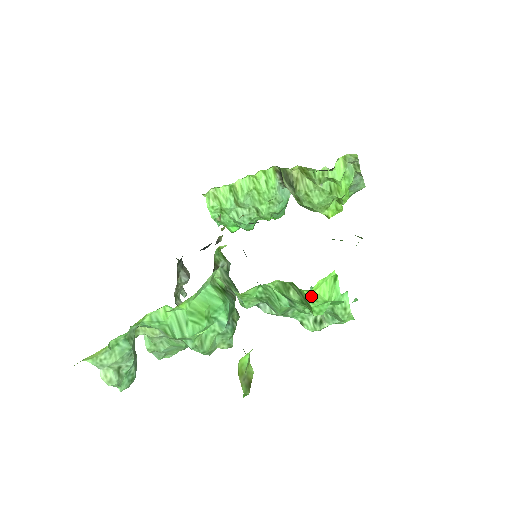
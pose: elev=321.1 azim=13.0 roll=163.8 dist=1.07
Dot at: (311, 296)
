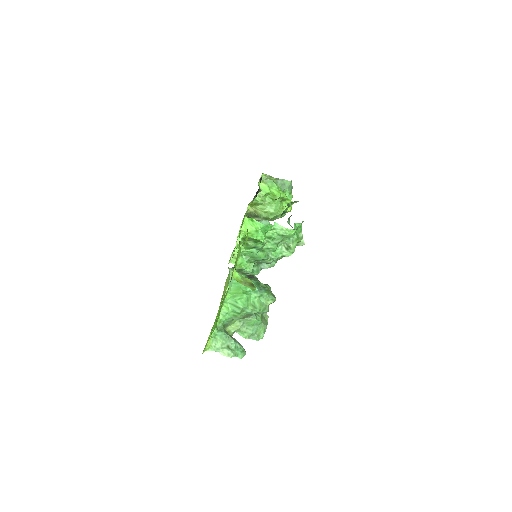
Dot at: (249, 235)
